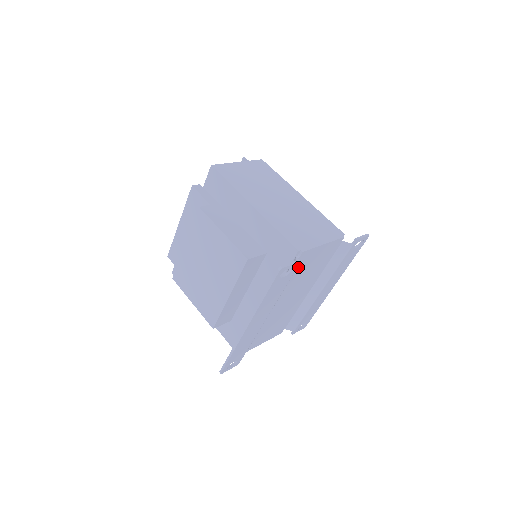
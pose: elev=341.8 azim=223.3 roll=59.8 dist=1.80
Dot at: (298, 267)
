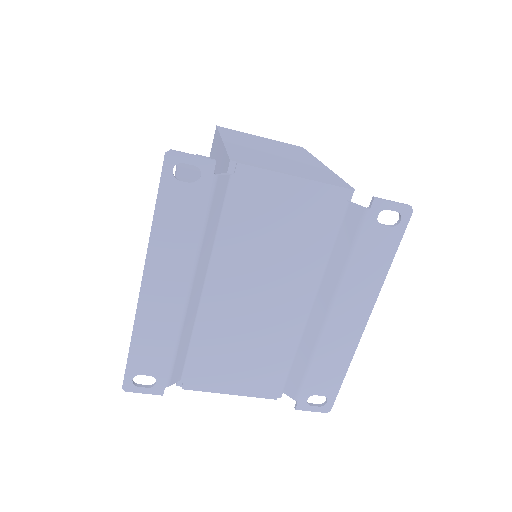
Dot at: (243, 205)
